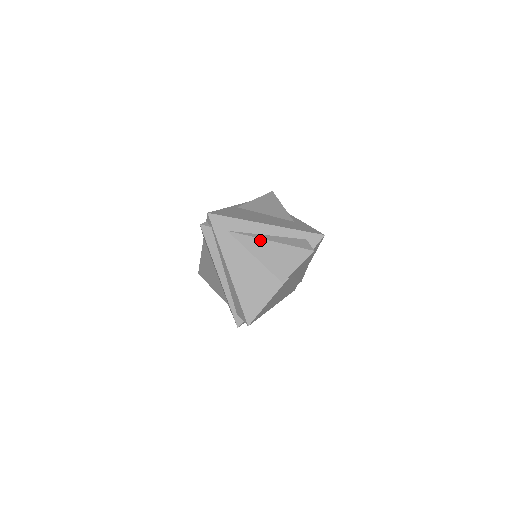
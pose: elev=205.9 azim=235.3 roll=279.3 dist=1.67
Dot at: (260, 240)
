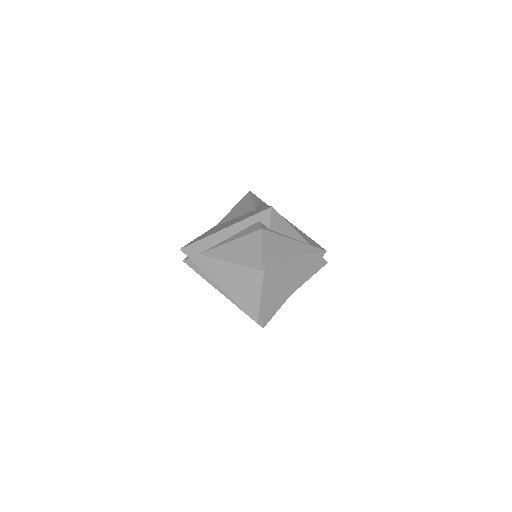
Dot at: (223, 246)
